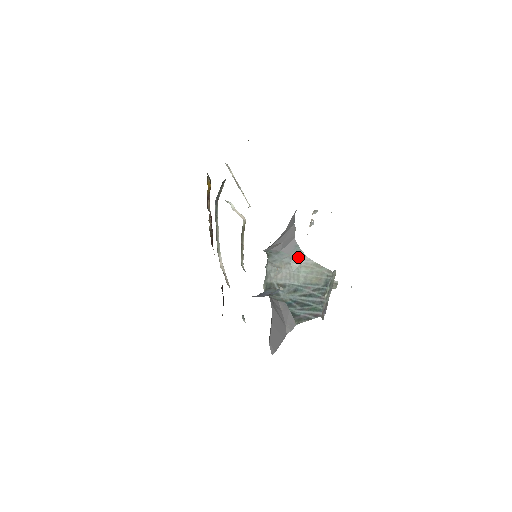
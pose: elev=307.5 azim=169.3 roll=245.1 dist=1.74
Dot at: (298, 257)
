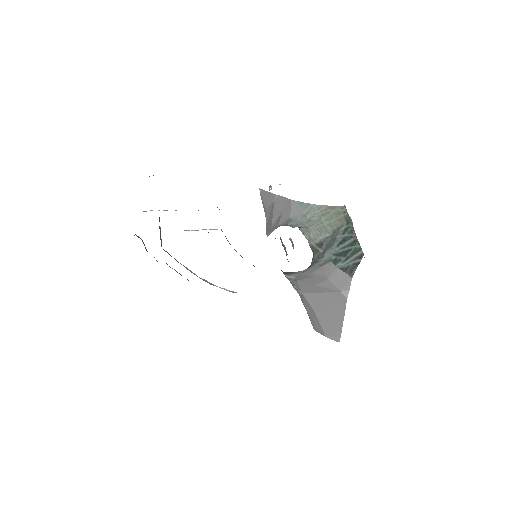
Dot at: (311, 210)
